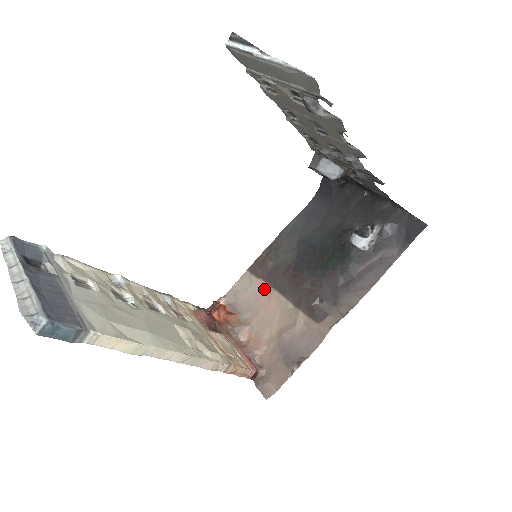
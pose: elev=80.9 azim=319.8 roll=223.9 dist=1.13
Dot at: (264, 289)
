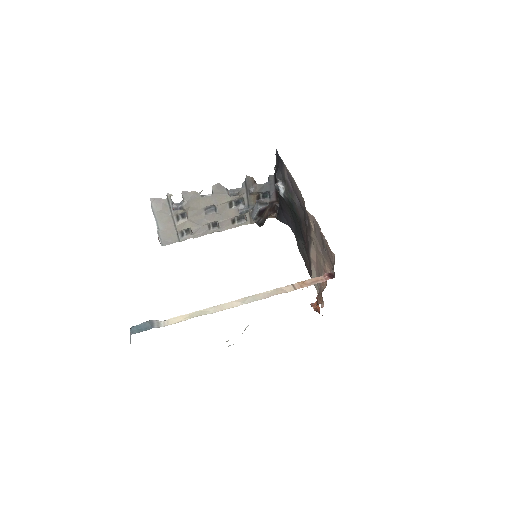
Dot at: (314, 267)
